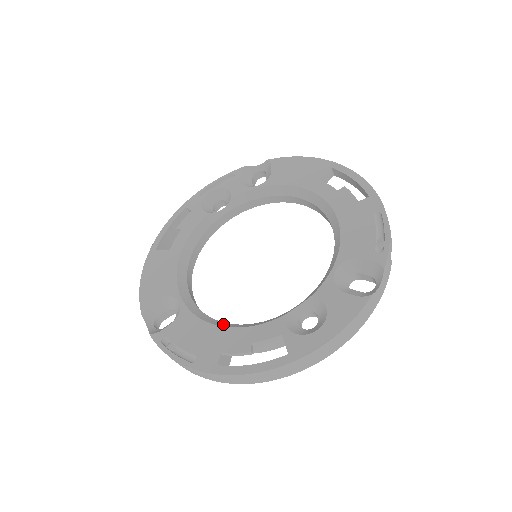
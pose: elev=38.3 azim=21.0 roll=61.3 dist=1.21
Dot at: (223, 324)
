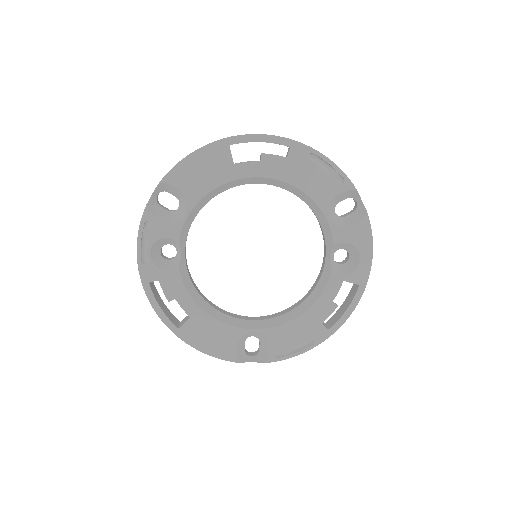
Dot at: (299, 311)
